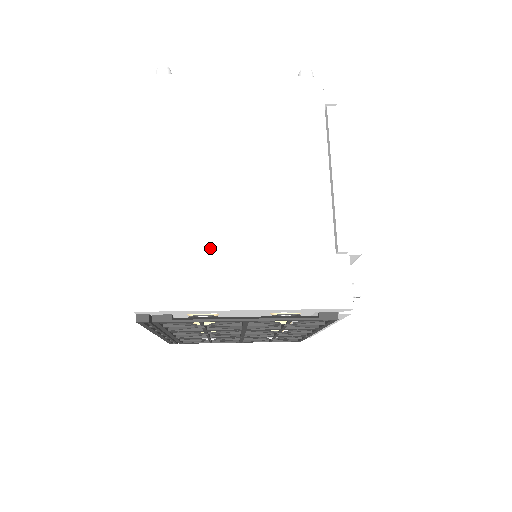
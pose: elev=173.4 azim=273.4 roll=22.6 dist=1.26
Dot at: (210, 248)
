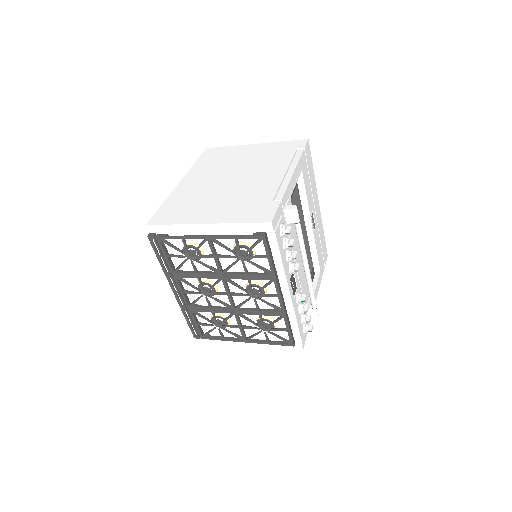
Dot at: (200, 202)
